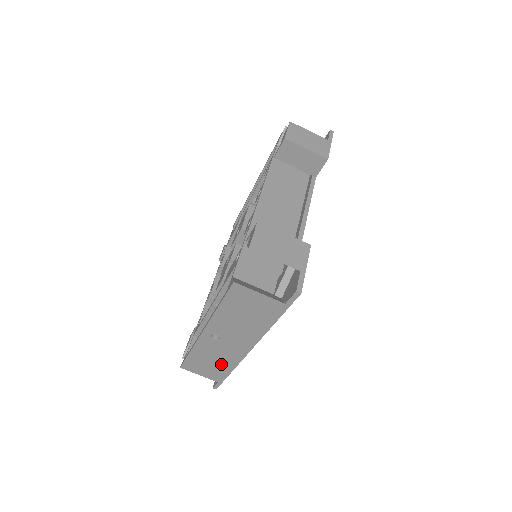
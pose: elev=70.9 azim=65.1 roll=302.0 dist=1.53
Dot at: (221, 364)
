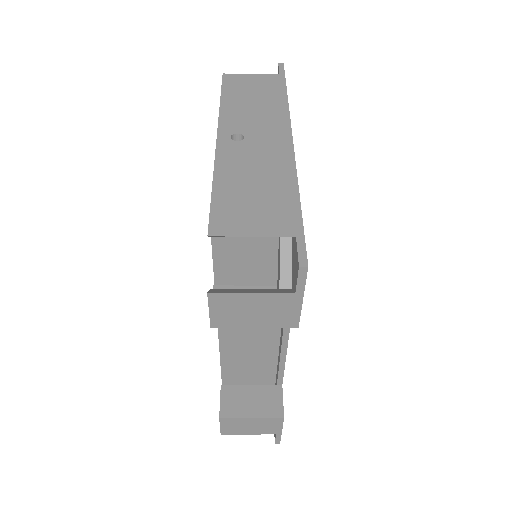
Dot at: occluded
